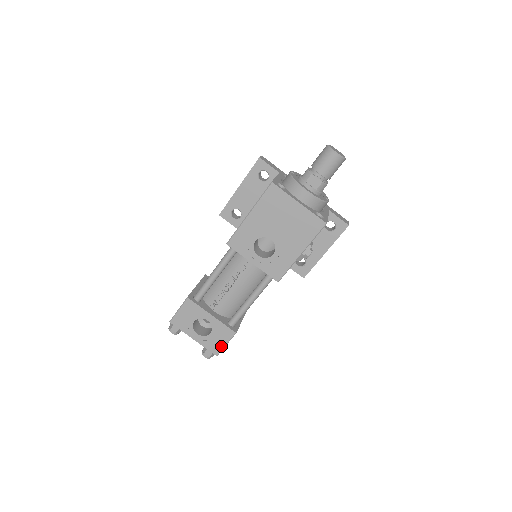
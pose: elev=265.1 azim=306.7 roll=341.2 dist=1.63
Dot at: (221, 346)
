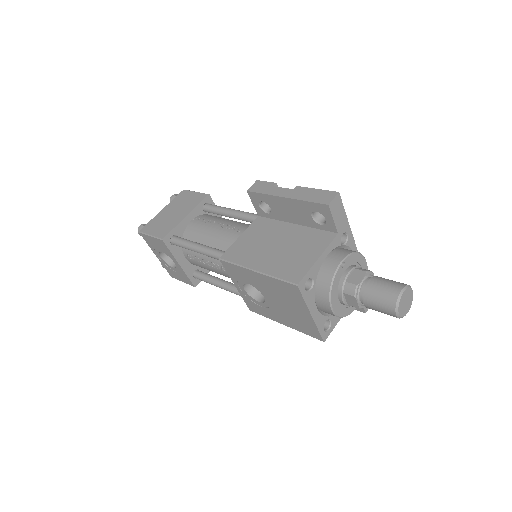
Dot at: (178, 278)
